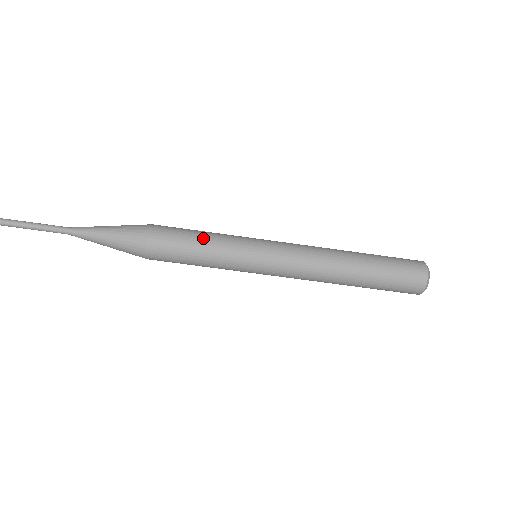
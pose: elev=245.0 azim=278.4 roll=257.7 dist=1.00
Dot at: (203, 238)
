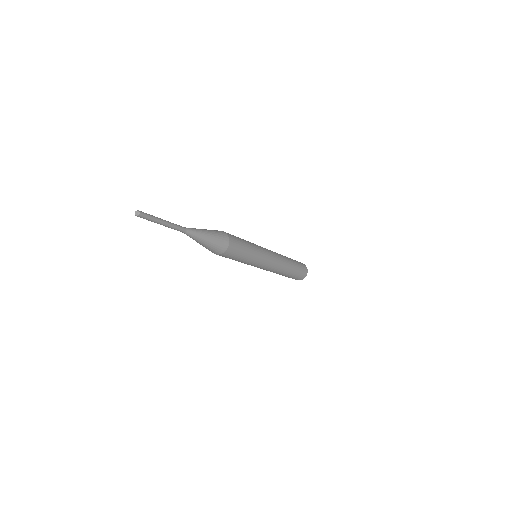
Dot at: (248, 247)
